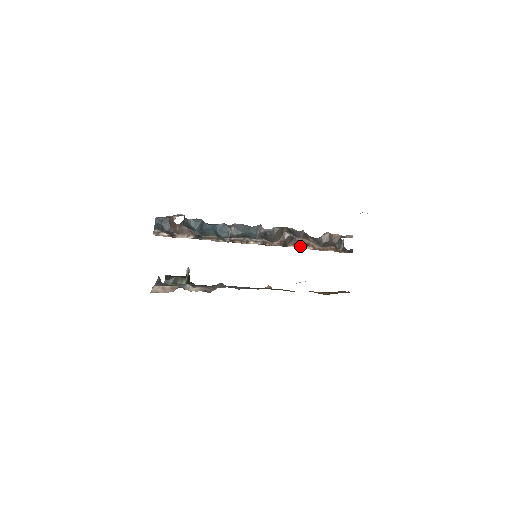
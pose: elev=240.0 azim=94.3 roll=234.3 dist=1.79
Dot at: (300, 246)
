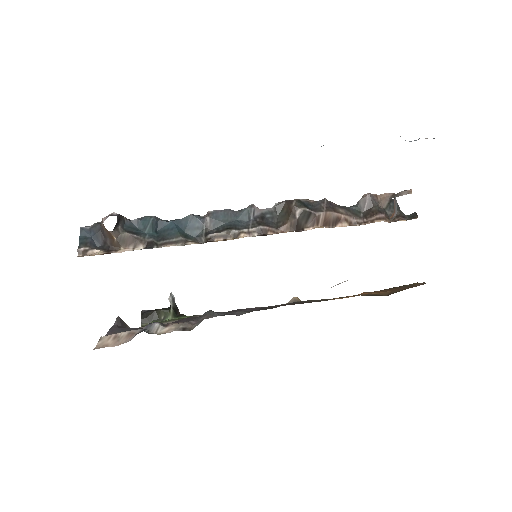
Dot at: (325, 225)
